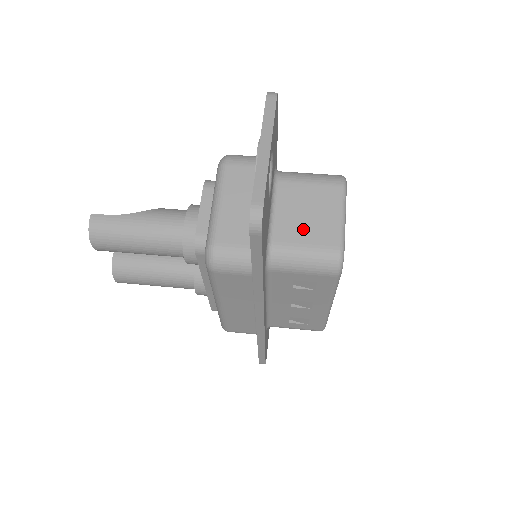
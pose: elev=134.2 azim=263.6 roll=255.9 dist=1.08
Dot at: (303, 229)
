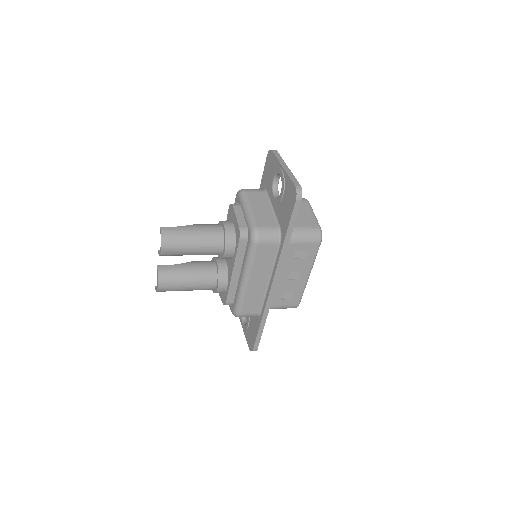
Dot at: (298, 220)
